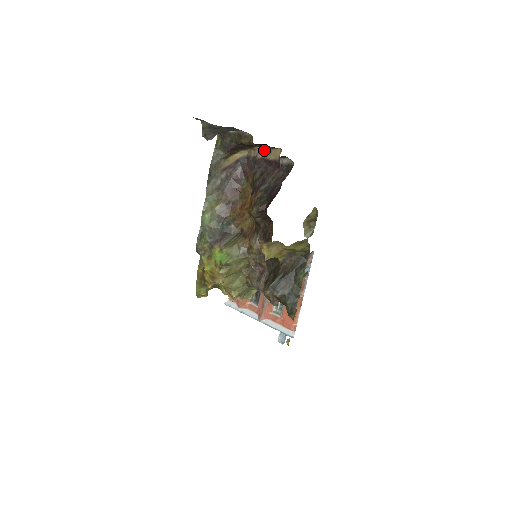
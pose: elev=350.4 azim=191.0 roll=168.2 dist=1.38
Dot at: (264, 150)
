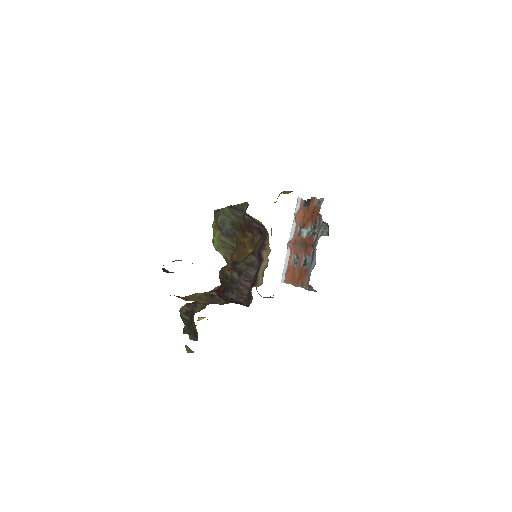
Dot at: occluded
